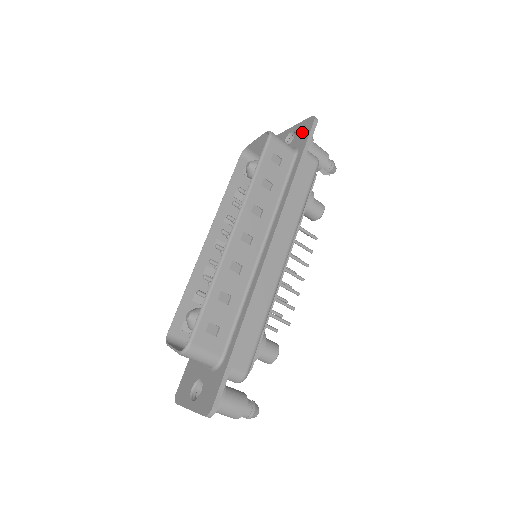
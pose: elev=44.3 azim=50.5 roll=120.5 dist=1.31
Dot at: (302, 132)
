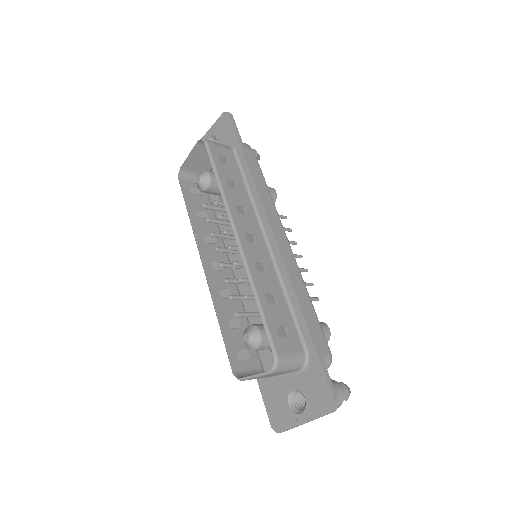
Dot at: (223, 131)
